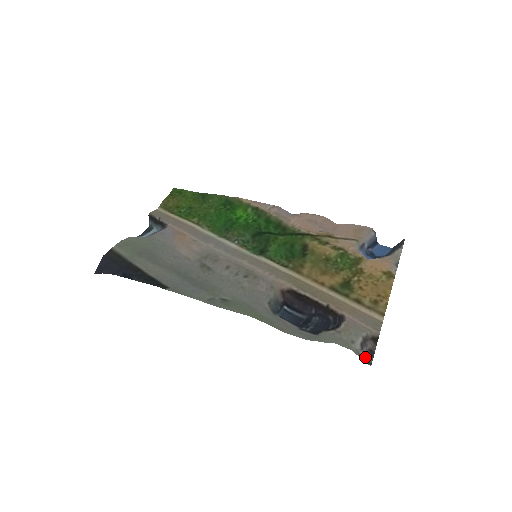
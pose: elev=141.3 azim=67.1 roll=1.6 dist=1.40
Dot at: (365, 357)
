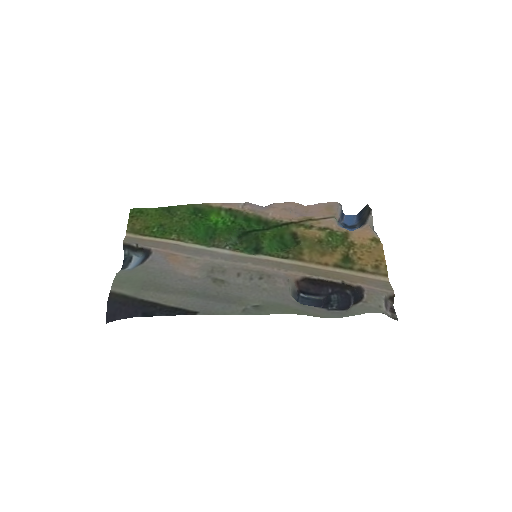
Dot at: (391, 315)
